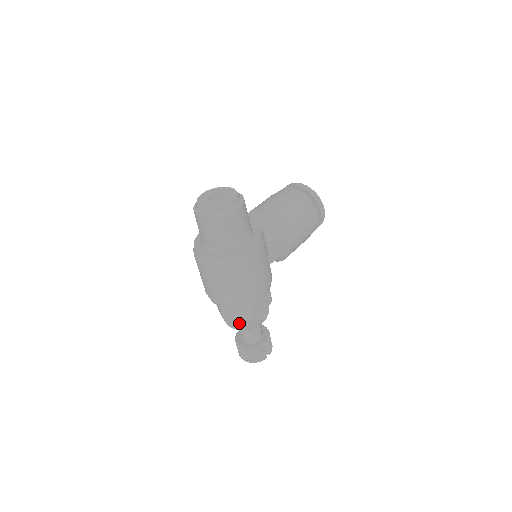
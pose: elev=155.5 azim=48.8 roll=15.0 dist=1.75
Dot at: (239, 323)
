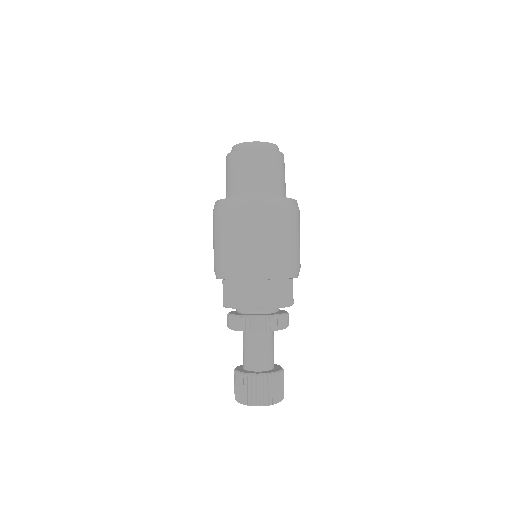
Dot at: (273, 316)
